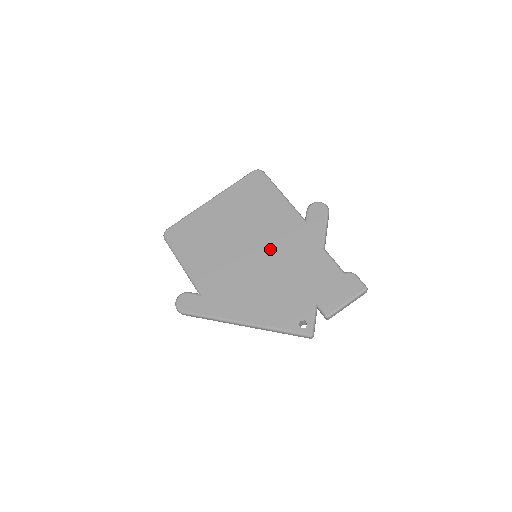
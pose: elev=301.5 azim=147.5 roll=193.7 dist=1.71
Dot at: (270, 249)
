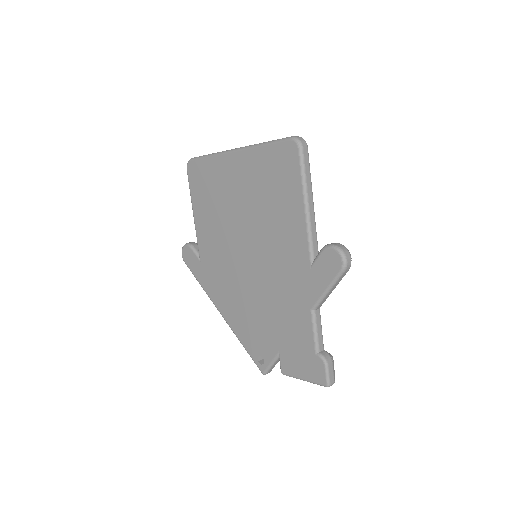
Dot at: (265, 265)
